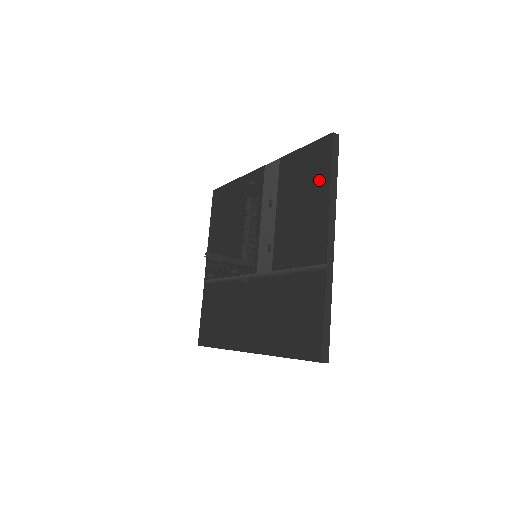
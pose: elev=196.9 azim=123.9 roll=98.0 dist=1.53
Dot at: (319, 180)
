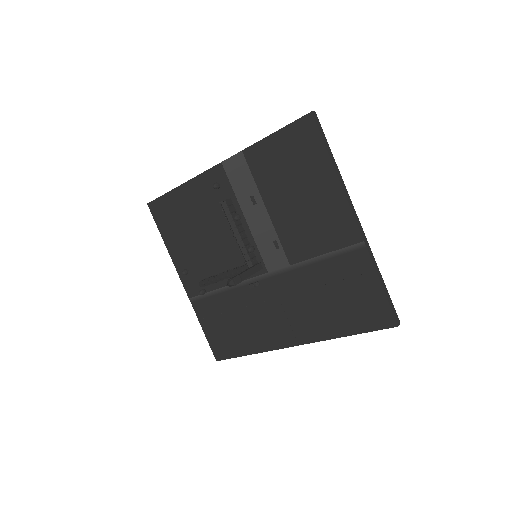
Dot at: (315, 164)
